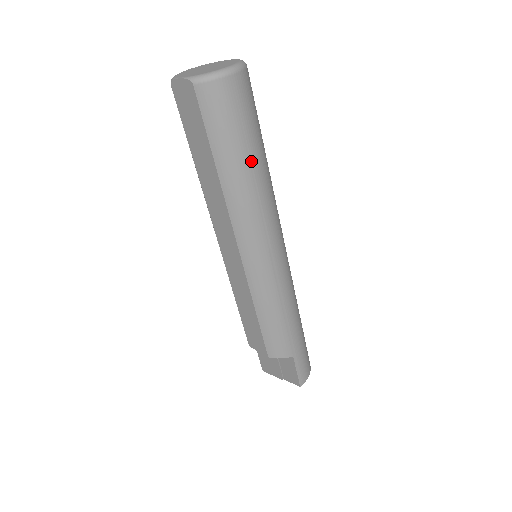
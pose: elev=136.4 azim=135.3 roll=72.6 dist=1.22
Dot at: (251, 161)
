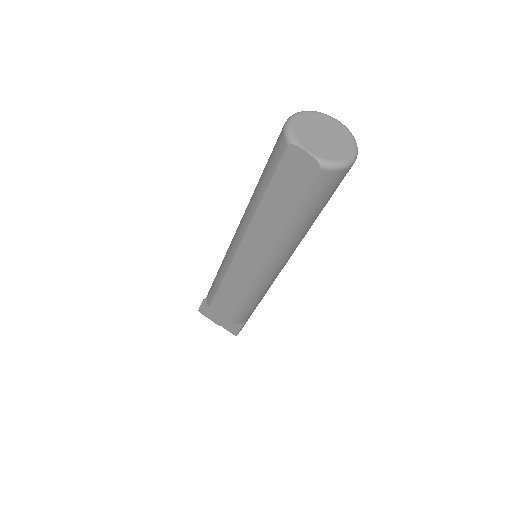
Dot at: (316, 218)
